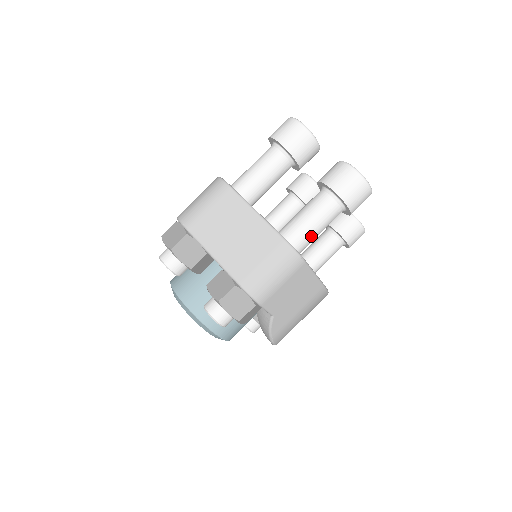
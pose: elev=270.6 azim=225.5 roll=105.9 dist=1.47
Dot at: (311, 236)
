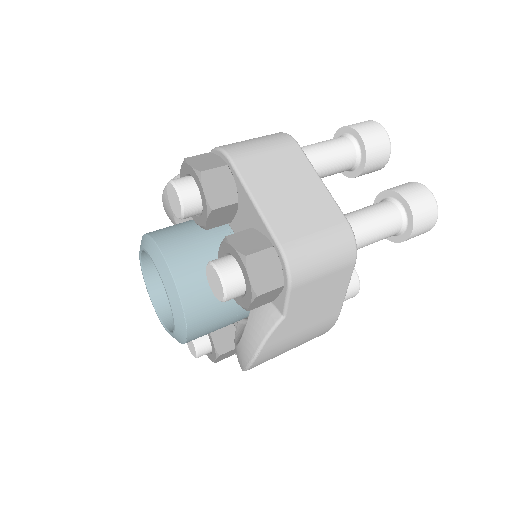
Dot at: (365, 240)
